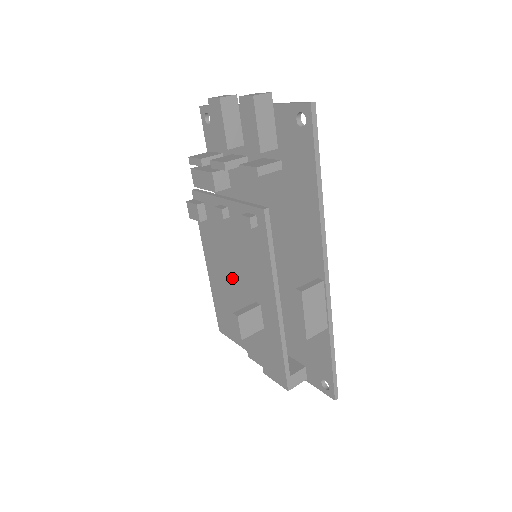
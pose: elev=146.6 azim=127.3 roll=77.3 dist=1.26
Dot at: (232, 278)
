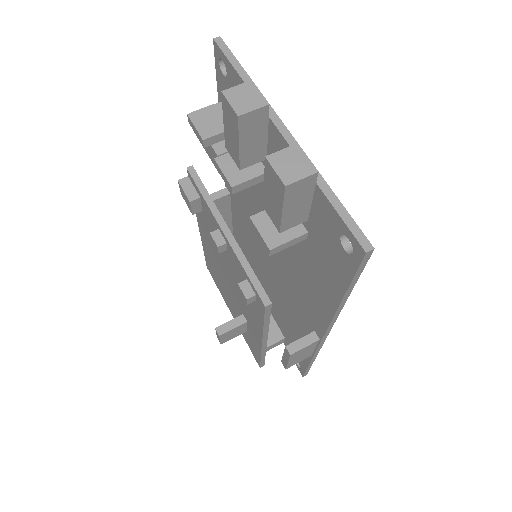
Dot at: (223, 273)
